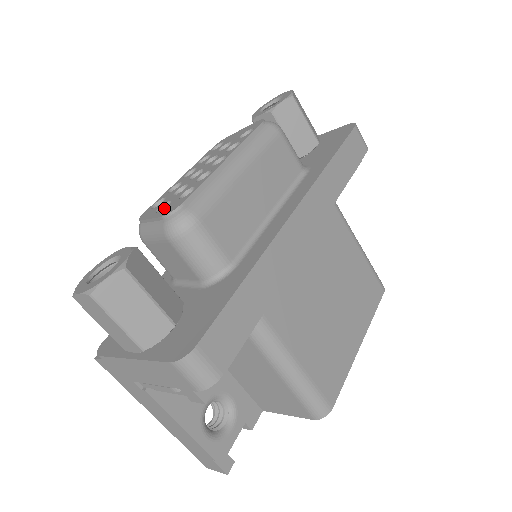
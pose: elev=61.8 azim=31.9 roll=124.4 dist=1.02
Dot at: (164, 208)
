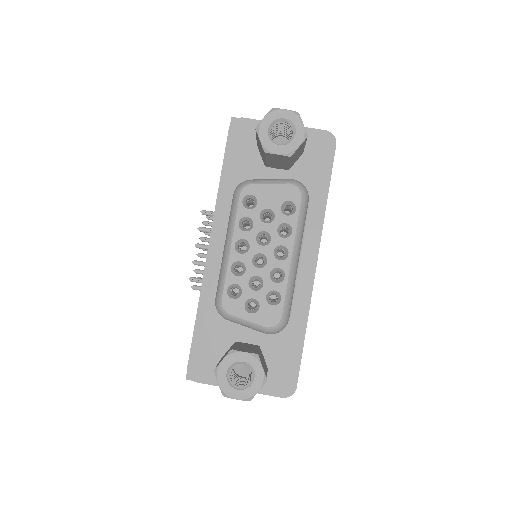
Dot at: (257, 312)
